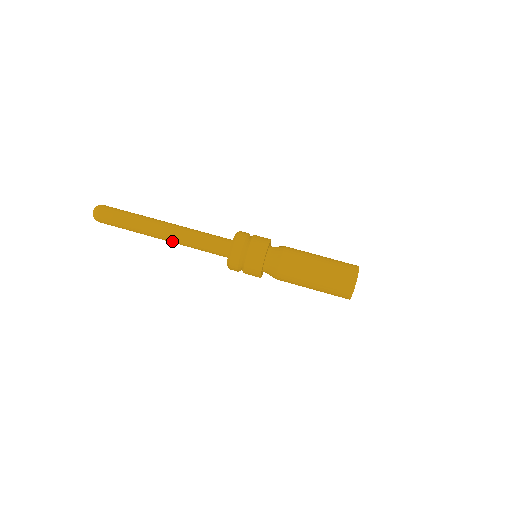
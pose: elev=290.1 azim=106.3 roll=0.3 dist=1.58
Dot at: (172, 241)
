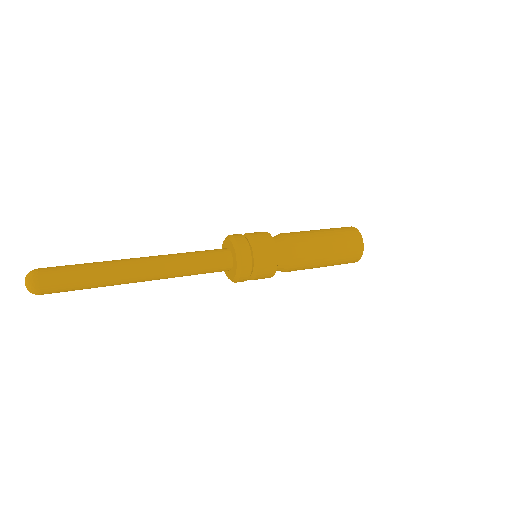
Dot at: (157, 268)
